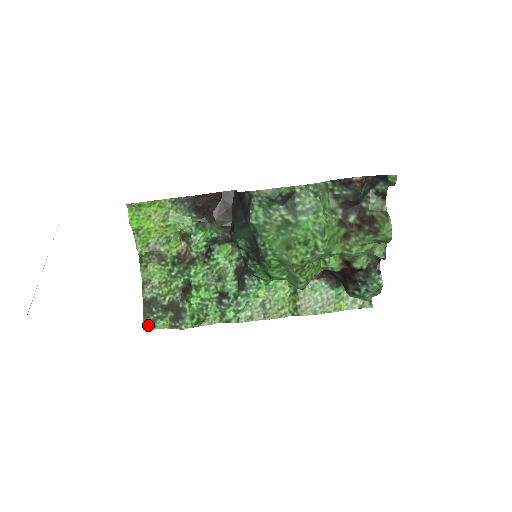
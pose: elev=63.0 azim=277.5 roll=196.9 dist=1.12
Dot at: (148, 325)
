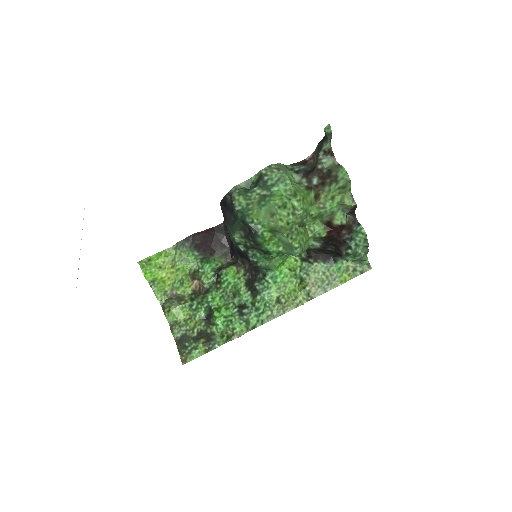
Dot at: (186, 359)
